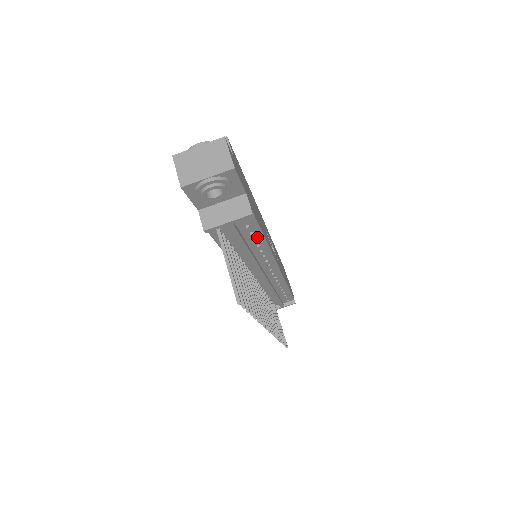
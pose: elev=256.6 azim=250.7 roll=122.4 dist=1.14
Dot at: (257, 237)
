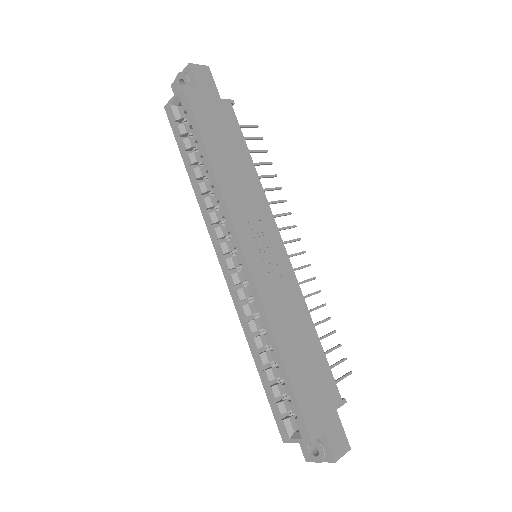
Dot at: (318, 348)
